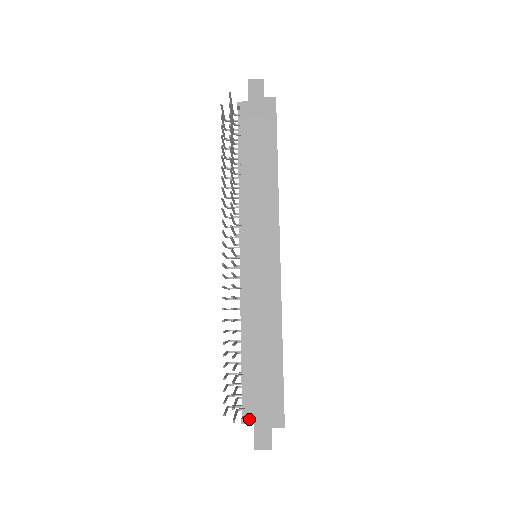
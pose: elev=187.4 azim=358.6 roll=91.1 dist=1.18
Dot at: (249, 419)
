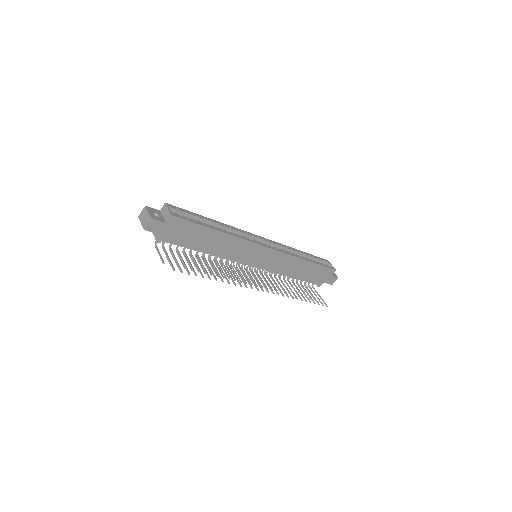
Dot at: (321, 284)
